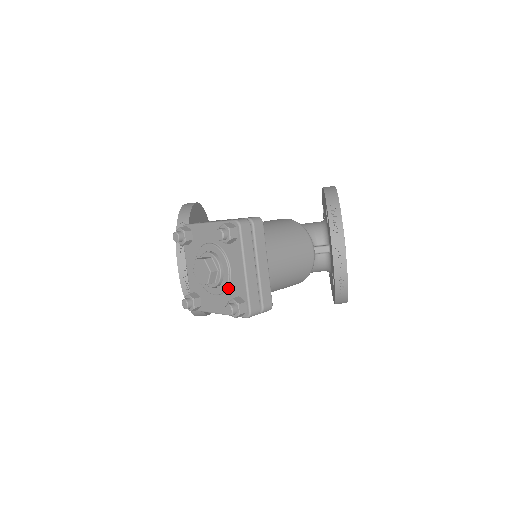
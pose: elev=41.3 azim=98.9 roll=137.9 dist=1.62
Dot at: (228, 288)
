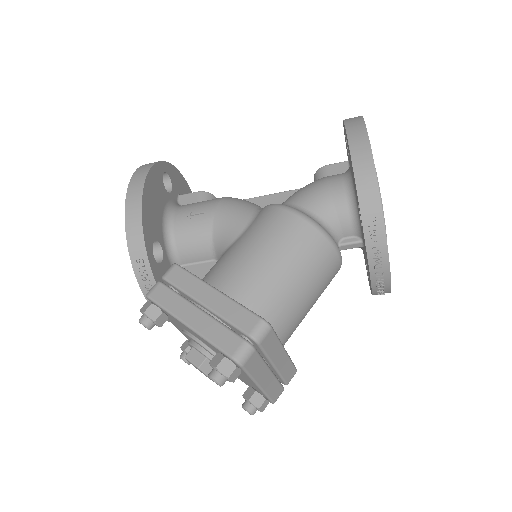
Dot at: occluded
